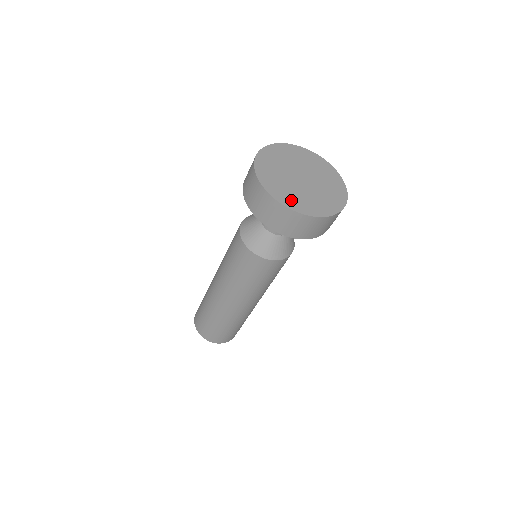
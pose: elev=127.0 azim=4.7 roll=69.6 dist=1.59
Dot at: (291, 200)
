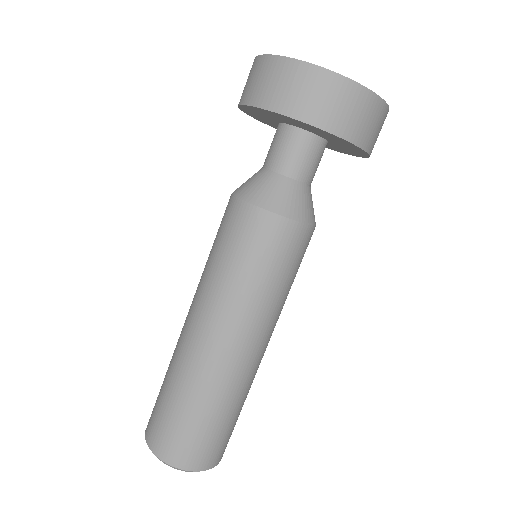
Dot at: occluded
